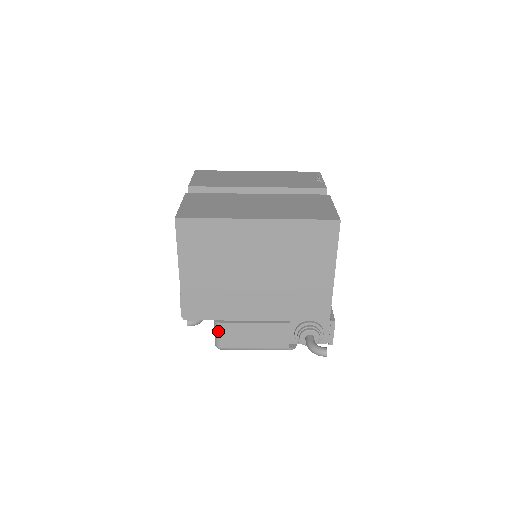
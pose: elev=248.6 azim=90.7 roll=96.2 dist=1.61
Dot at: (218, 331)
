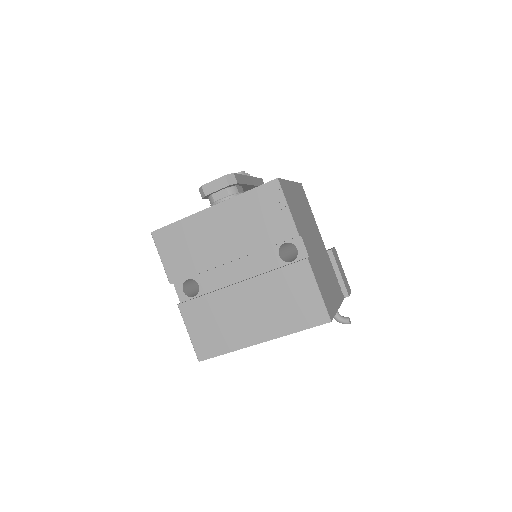
Dot at: occluded
